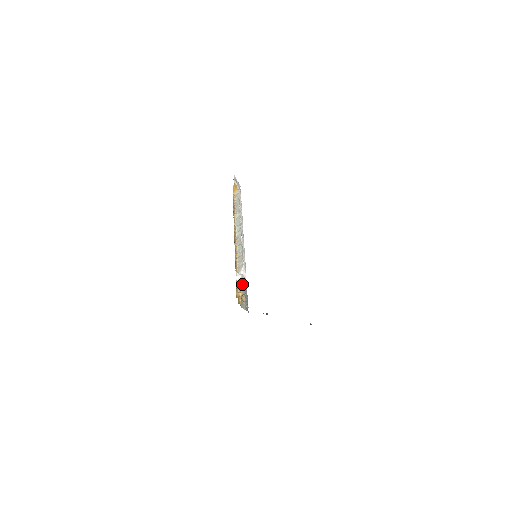
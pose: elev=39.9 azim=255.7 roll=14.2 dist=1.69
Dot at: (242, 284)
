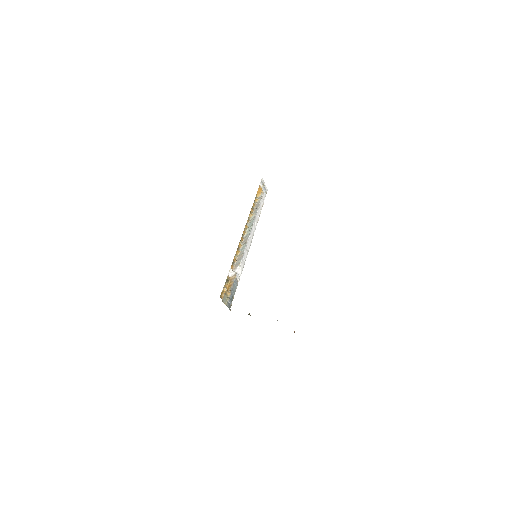
Dot at: (233, 281)
